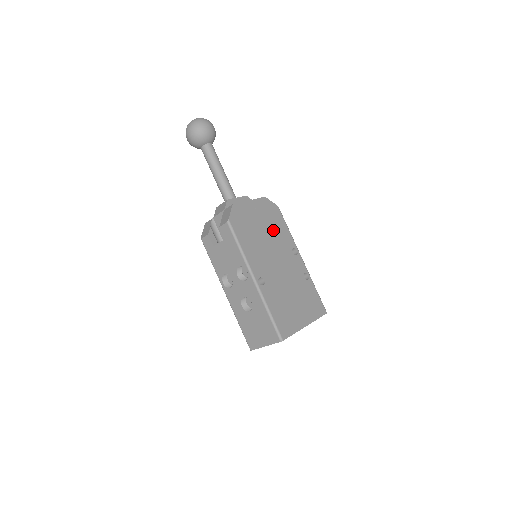
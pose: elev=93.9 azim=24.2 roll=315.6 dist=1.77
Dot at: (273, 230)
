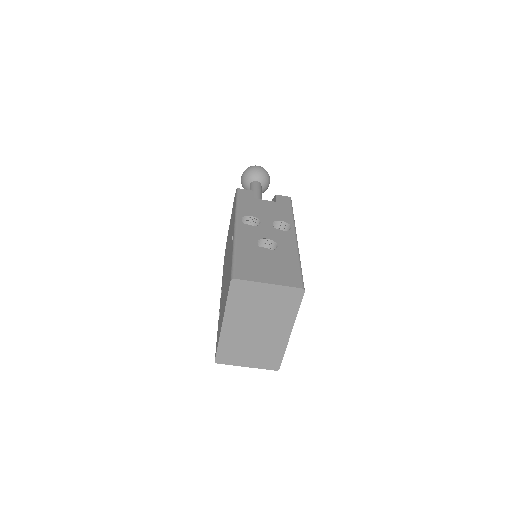
Dot at: occluded
